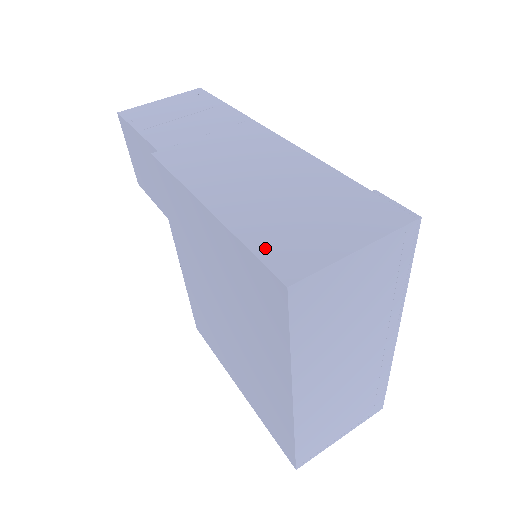
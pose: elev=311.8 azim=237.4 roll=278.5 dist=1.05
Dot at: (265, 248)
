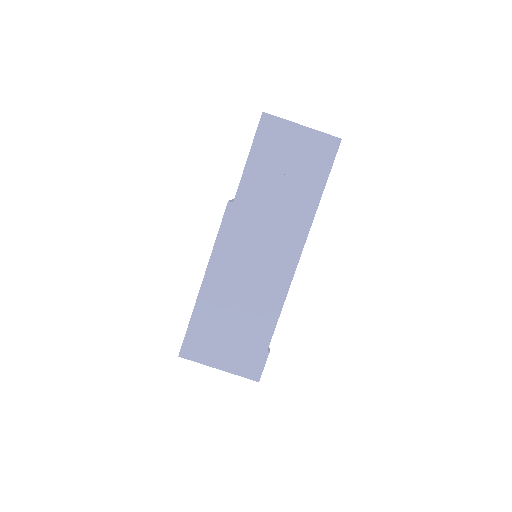
Dot at: (193, 332)
